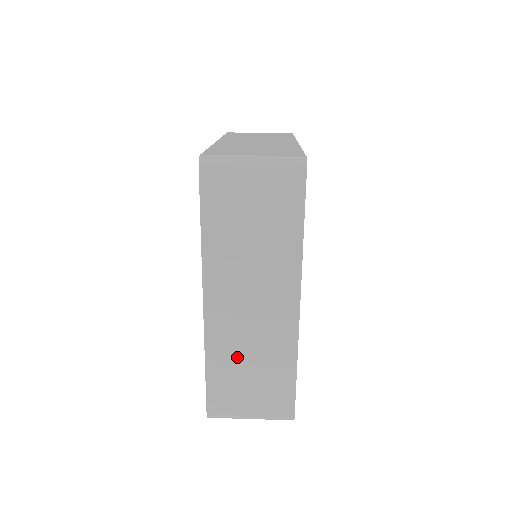
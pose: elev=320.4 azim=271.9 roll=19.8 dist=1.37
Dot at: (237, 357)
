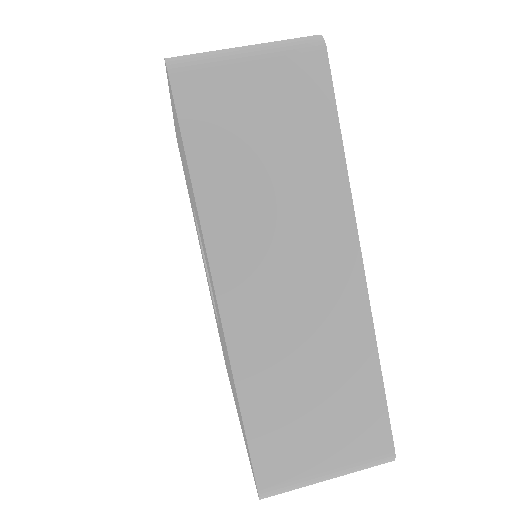
Dot at: occluded
